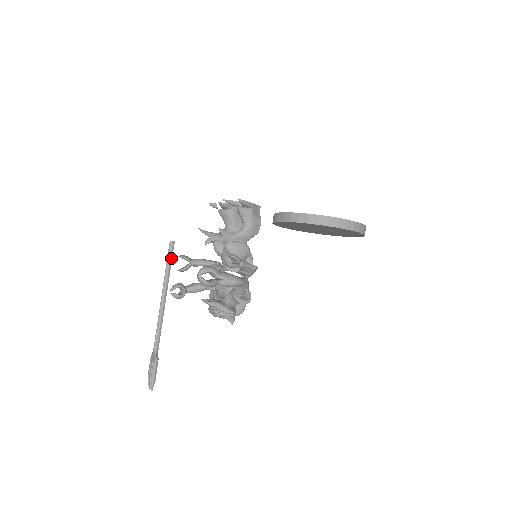
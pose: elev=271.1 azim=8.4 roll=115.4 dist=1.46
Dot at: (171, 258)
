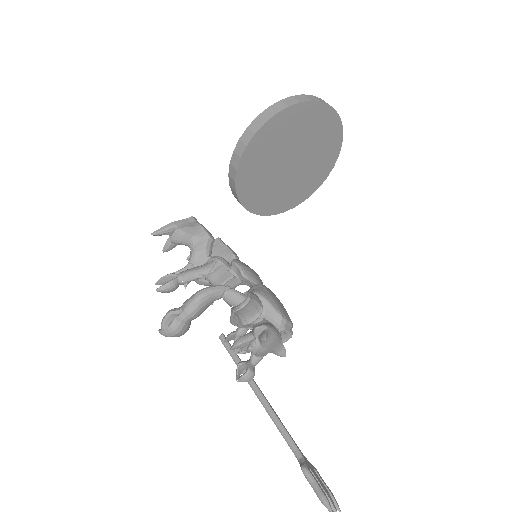
Dot at: (232, 351)
